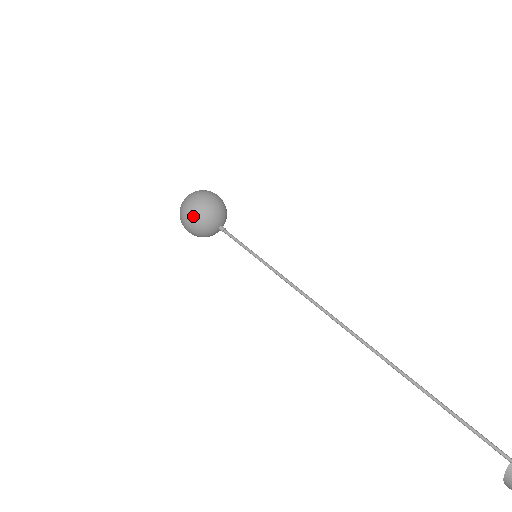
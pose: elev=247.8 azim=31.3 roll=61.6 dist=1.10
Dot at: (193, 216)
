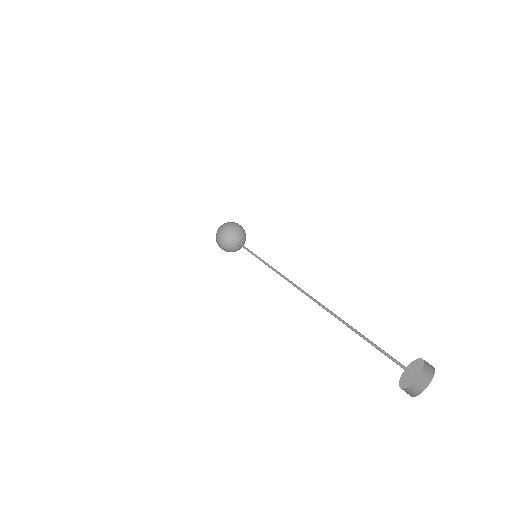
Dot at: (223, 230)
